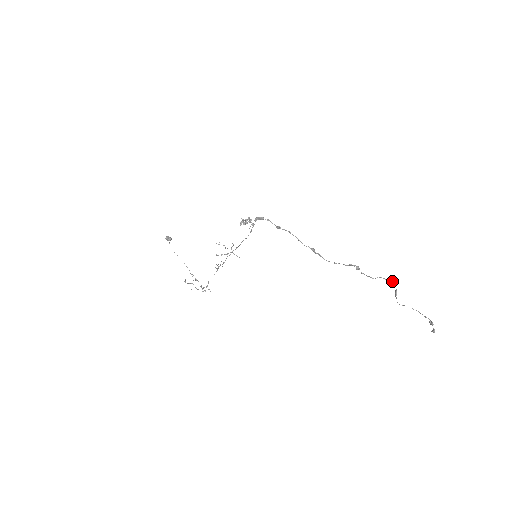
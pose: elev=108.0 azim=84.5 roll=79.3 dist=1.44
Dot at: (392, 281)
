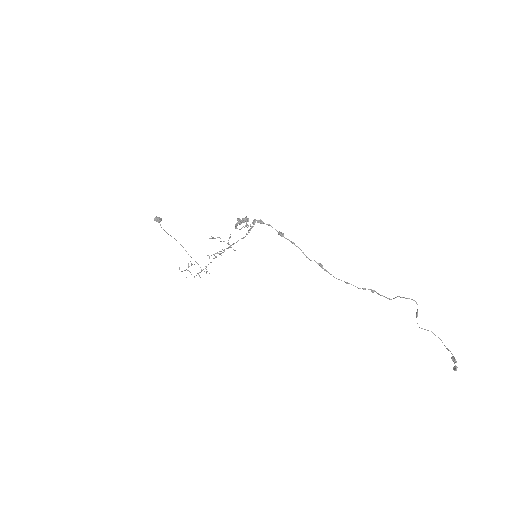
Dot at: (414, 300)
